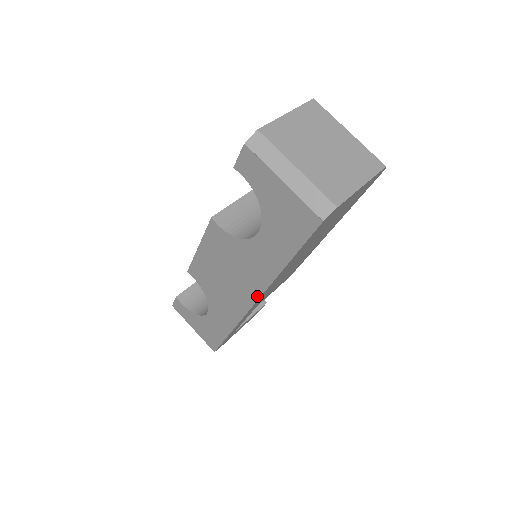
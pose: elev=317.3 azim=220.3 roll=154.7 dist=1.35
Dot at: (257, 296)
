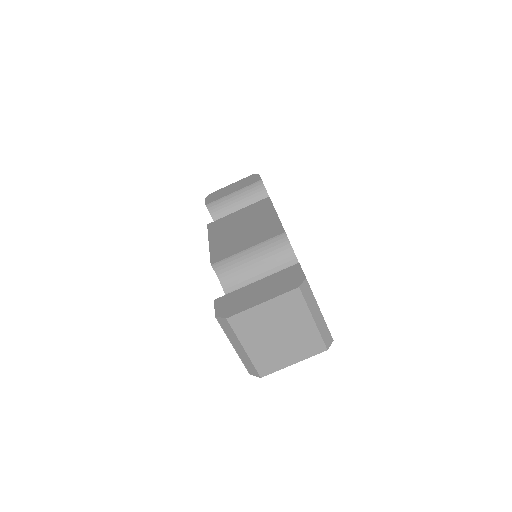
Dot at: occluded
